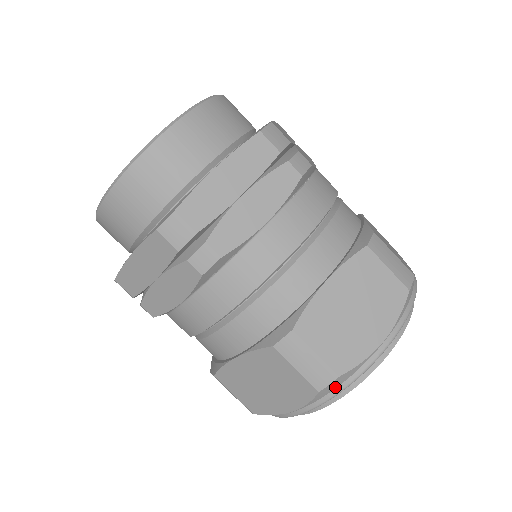
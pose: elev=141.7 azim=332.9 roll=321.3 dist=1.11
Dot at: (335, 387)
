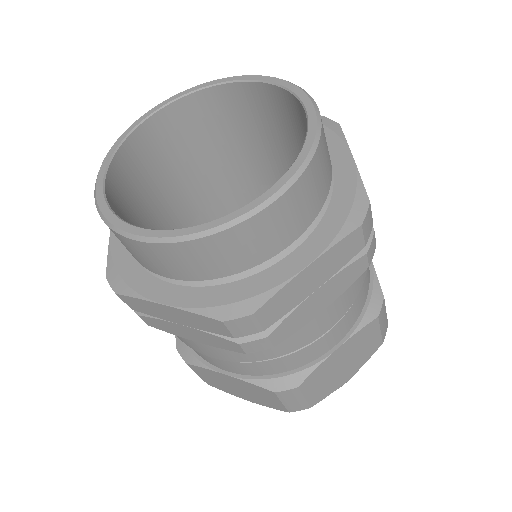
Dot at: occluded
